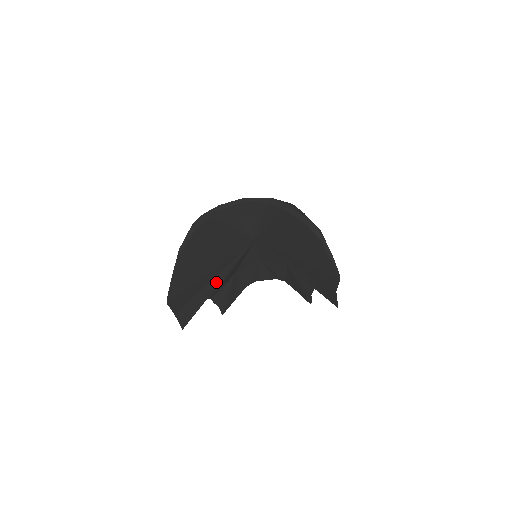
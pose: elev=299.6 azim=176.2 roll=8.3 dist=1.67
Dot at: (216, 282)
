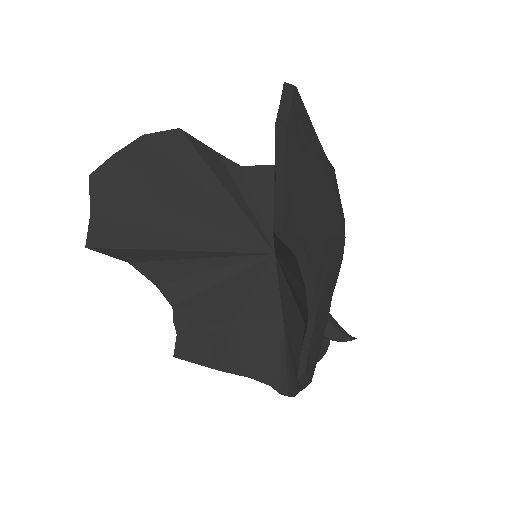
Dot at: (177, 243)
